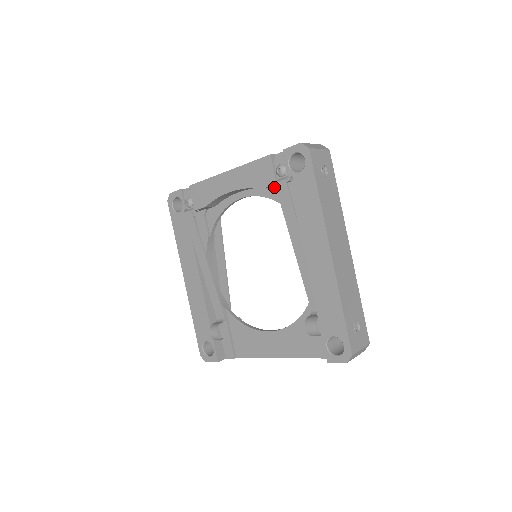
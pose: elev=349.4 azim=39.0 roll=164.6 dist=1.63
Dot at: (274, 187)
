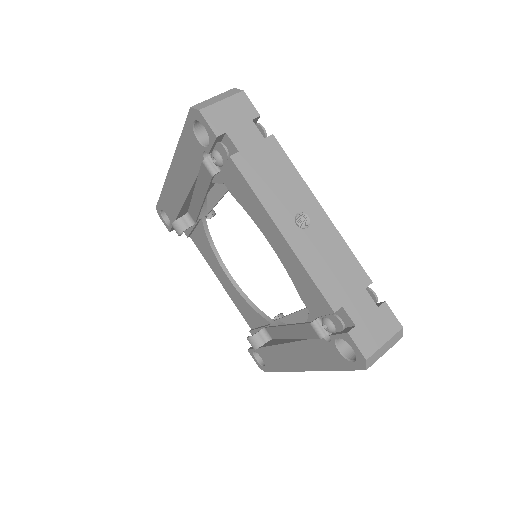
Dot at: occluded
